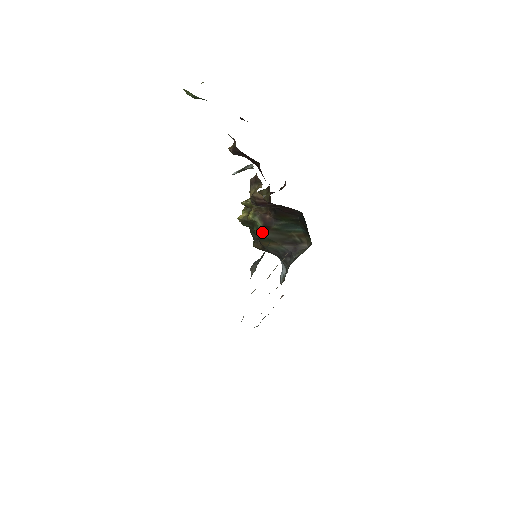
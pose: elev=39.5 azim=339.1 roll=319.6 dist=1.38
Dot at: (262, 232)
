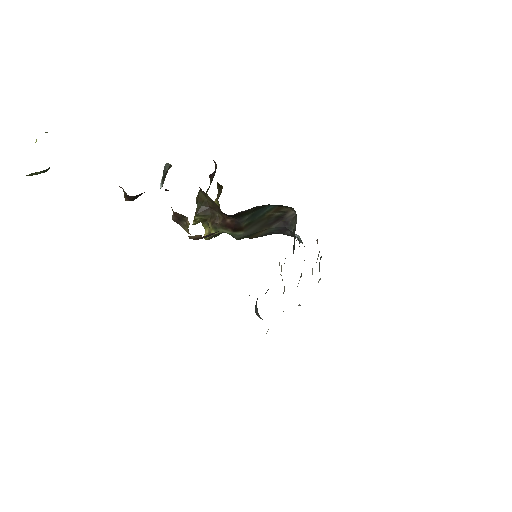
Dot at: (238, 236)
